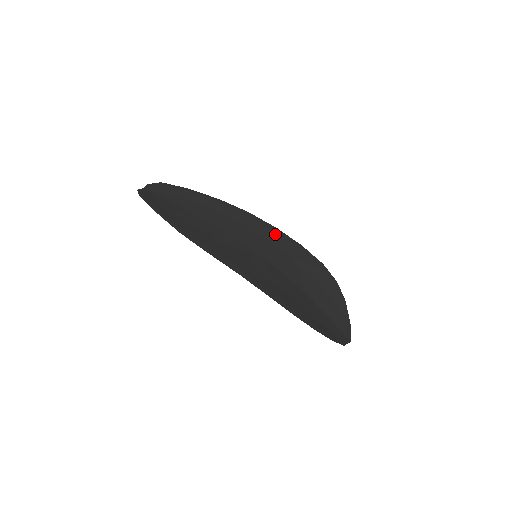
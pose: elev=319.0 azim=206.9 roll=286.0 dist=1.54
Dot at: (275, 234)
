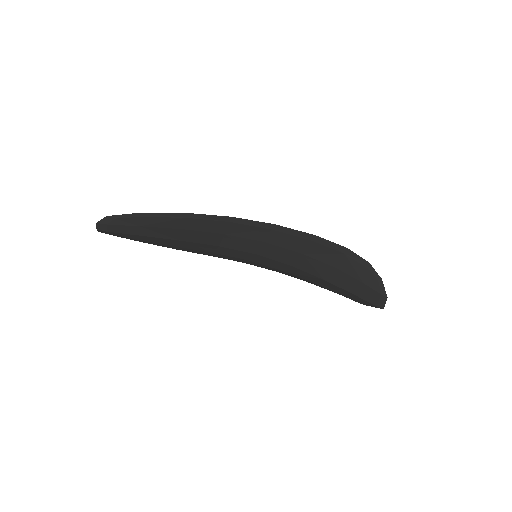
Dot at: occluded
